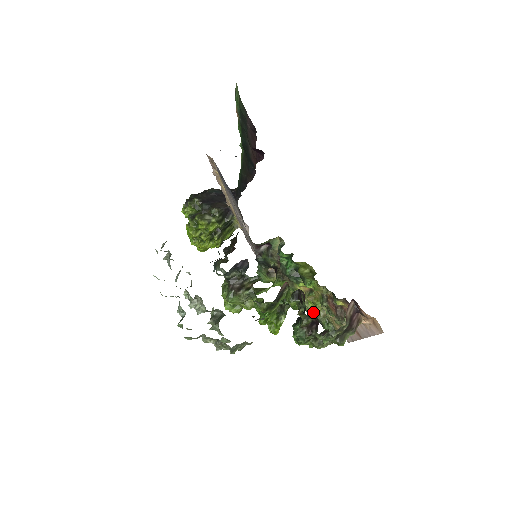
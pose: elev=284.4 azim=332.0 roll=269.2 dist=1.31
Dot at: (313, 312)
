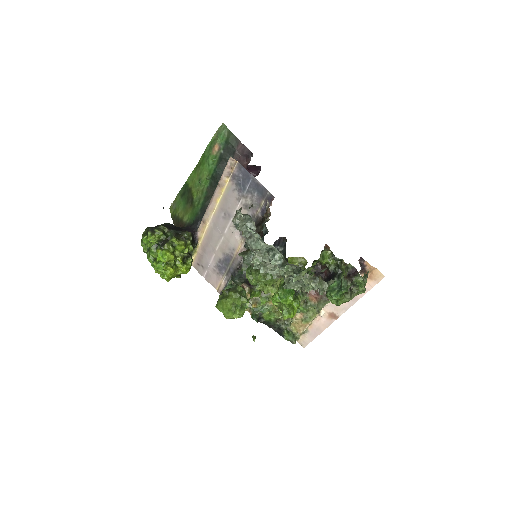
Dot at: (278, 322)
